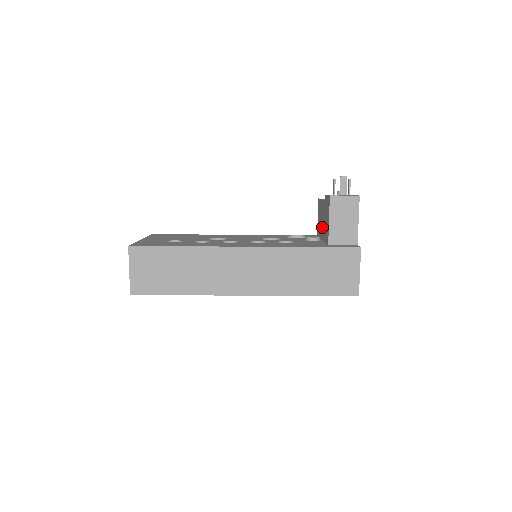
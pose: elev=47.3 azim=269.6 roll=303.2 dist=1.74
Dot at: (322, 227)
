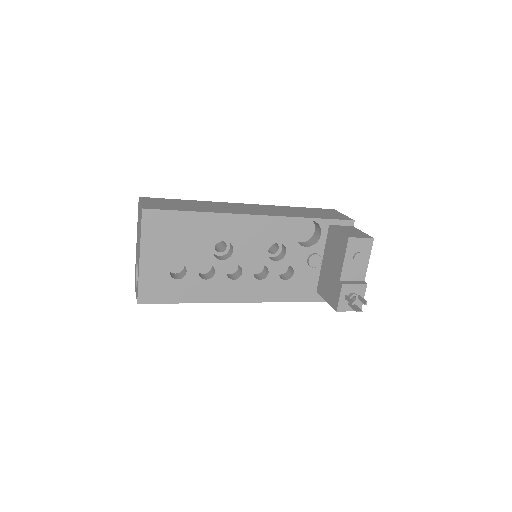
Dot at: (328, 263)
